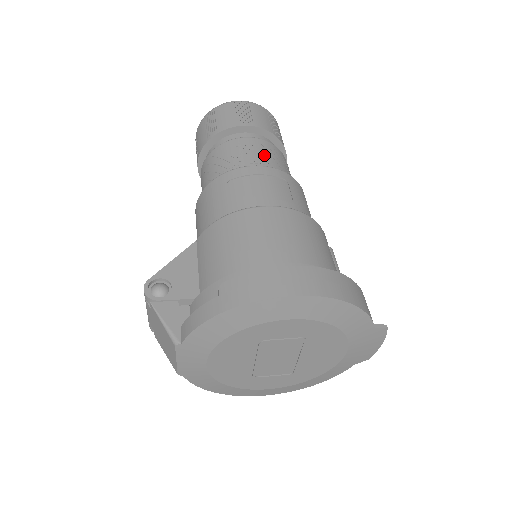
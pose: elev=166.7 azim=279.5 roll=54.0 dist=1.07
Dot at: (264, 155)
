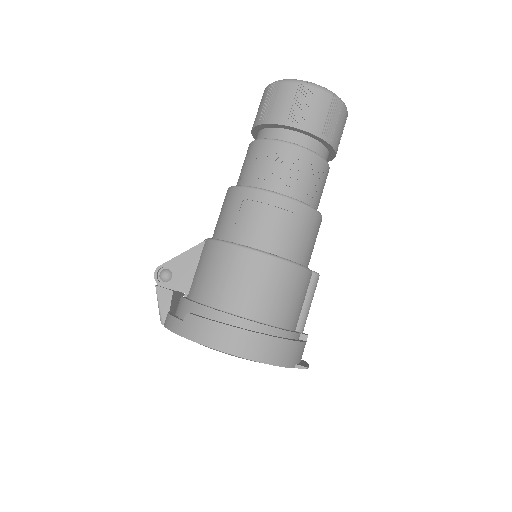
Dot at: (293, 172)
